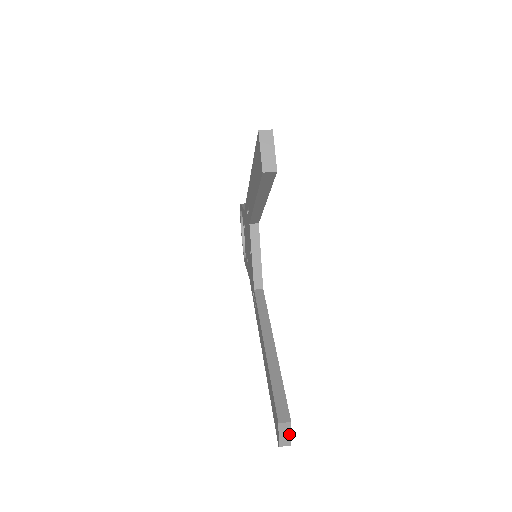
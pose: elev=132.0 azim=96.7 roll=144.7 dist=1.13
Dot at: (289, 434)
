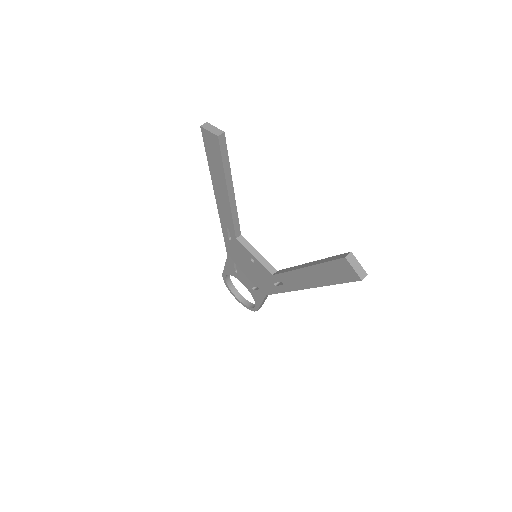
Dot at: (359, 264)
